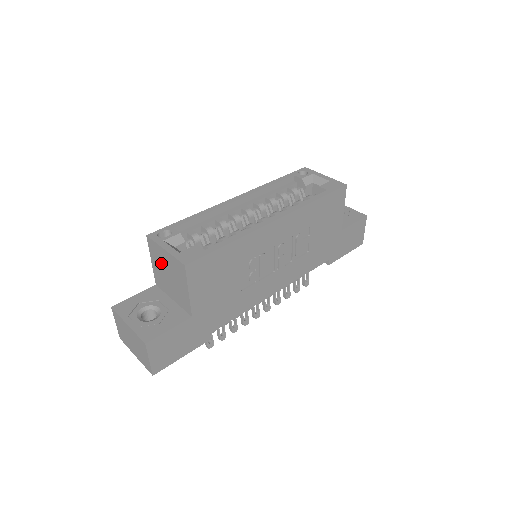
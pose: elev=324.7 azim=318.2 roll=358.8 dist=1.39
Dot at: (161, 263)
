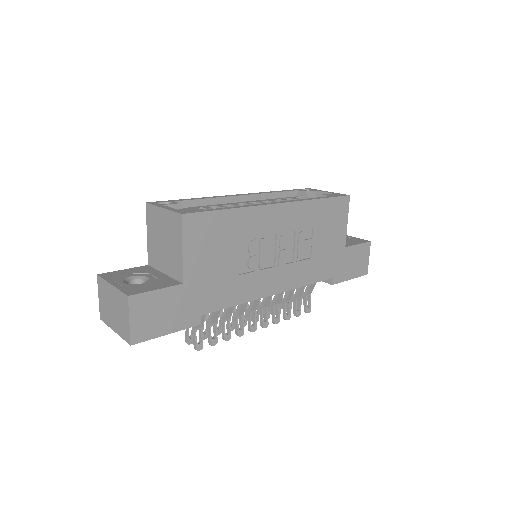
Dot at: (157, 229)
